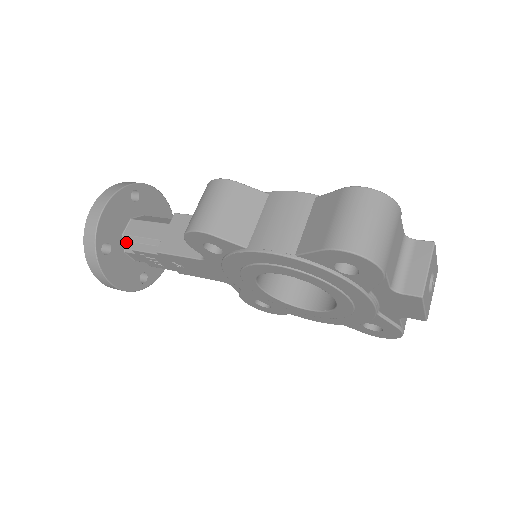
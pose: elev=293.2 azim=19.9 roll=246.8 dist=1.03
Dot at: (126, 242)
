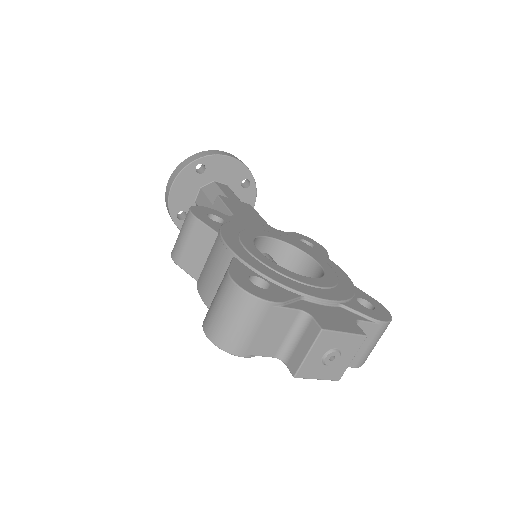
Dot at: occluded
